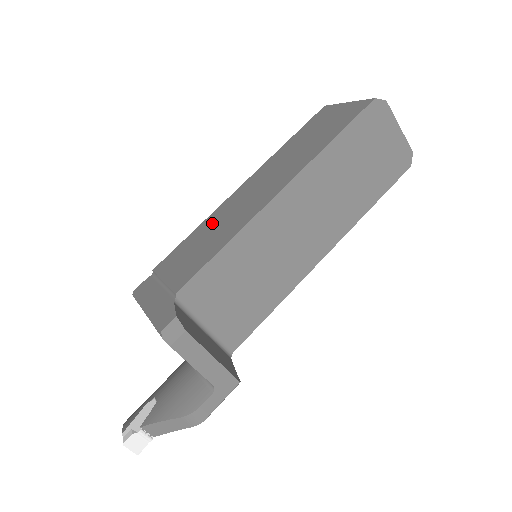
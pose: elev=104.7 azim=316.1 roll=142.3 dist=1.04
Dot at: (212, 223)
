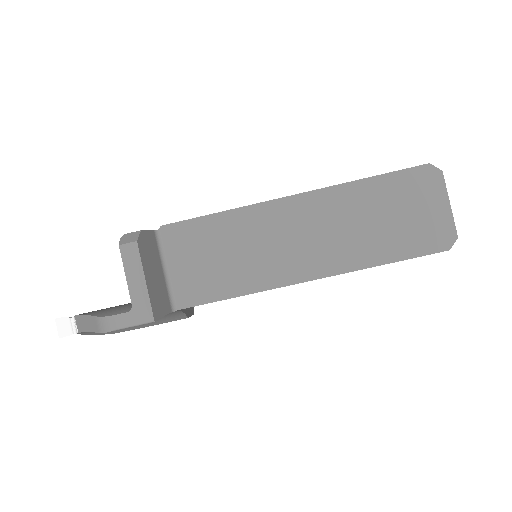
Dot at: occluded
